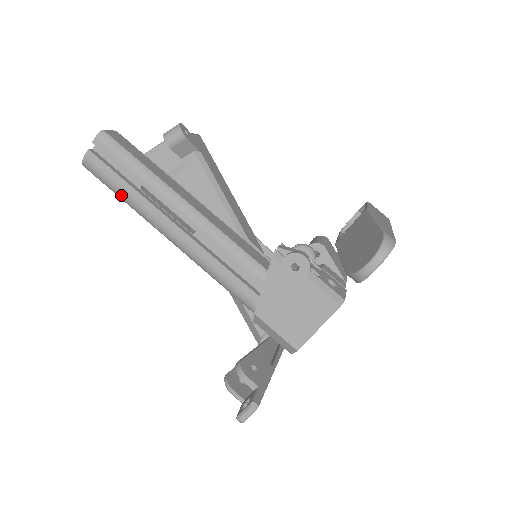
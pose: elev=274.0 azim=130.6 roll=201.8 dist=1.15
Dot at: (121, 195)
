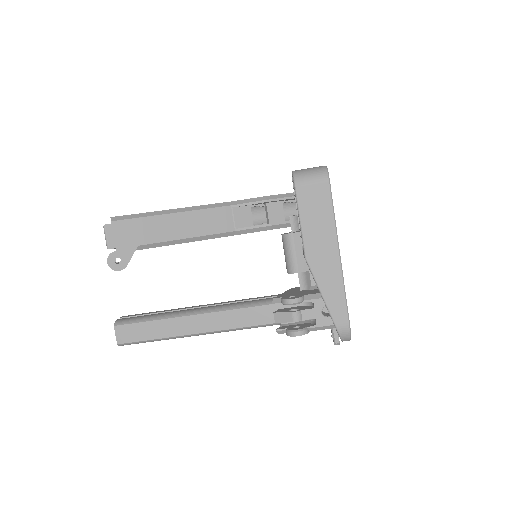
Dot at: occluded
